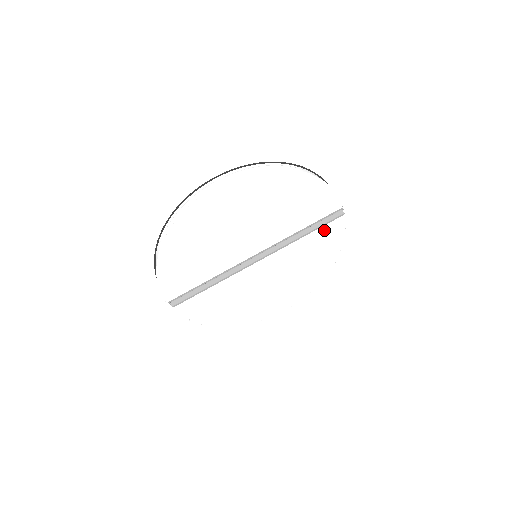
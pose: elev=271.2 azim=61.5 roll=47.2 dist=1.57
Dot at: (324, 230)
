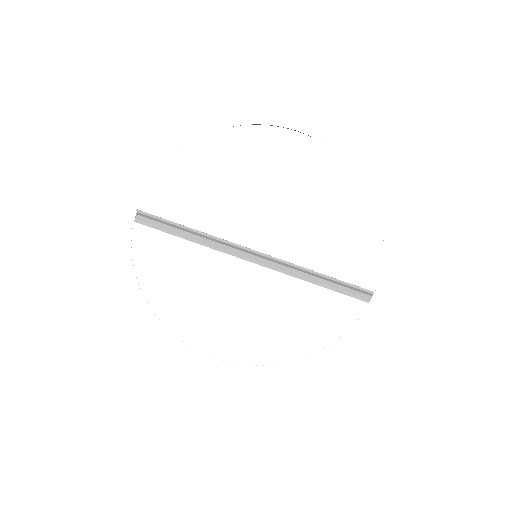
Dot at: (337, 300)
